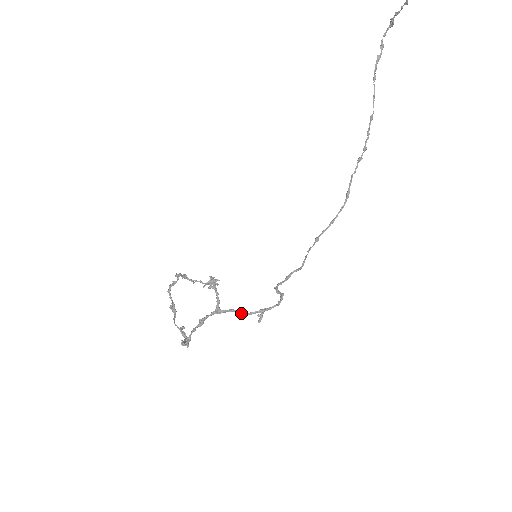
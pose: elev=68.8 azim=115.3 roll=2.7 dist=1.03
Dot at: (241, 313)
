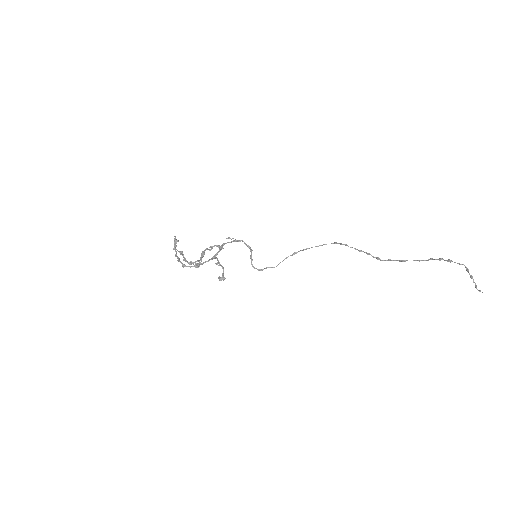
Dot at: occluded
